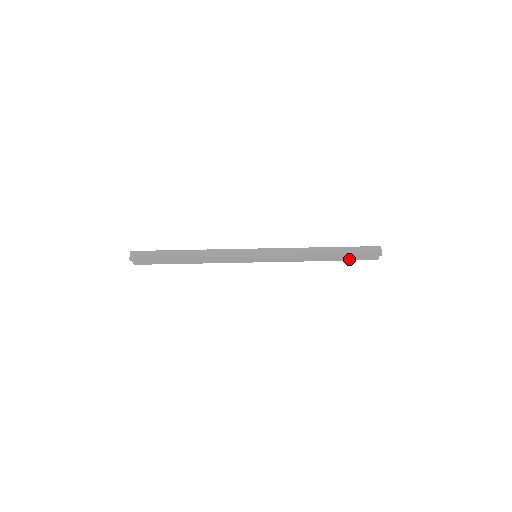
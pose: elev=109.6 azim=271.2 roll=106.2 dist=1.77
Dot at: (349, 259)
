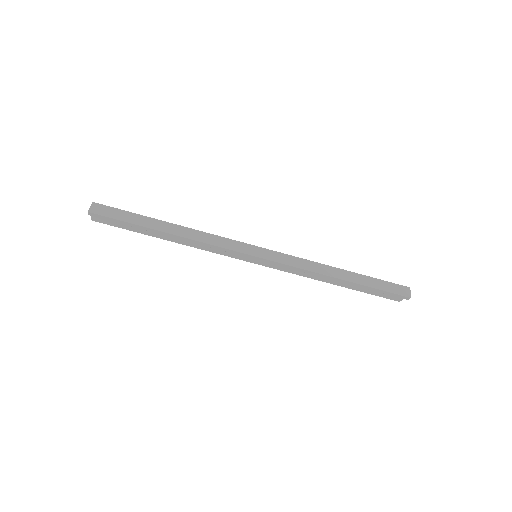
Dot at: (367, 291)
